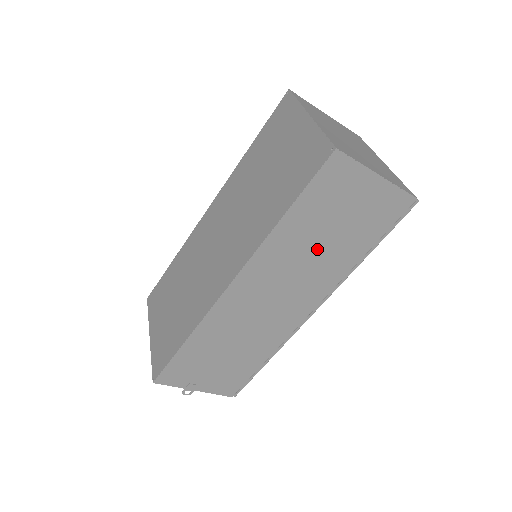
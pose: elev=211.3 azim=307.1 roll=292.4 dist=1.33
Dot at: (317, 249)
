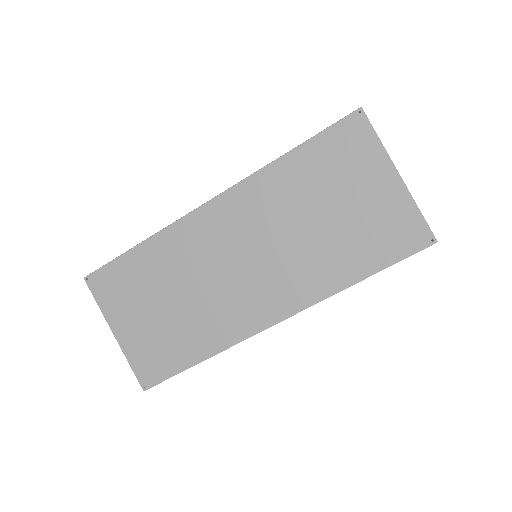
Dot at: occluded
